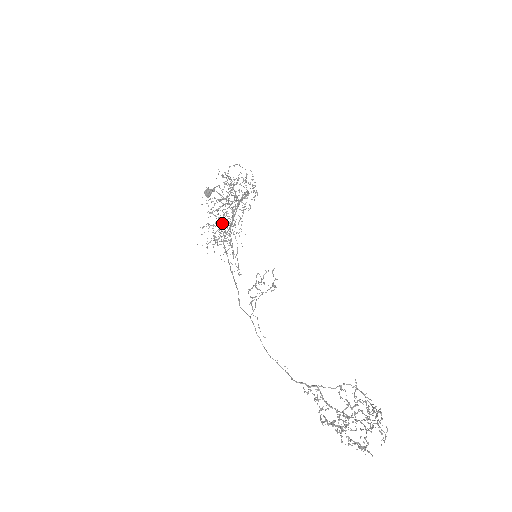
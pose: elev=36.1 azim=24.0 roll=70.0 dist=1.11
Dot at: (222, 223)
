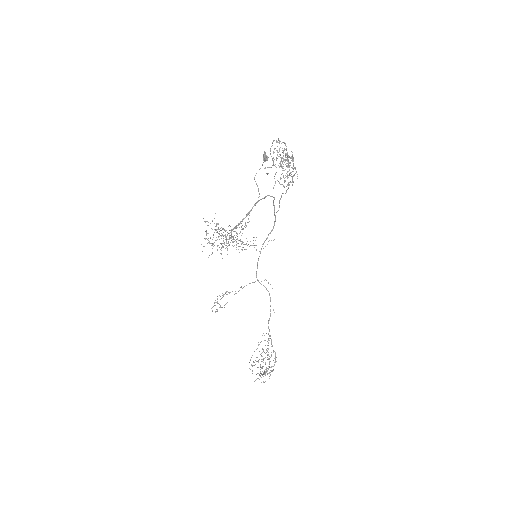
Dot at: occluded
